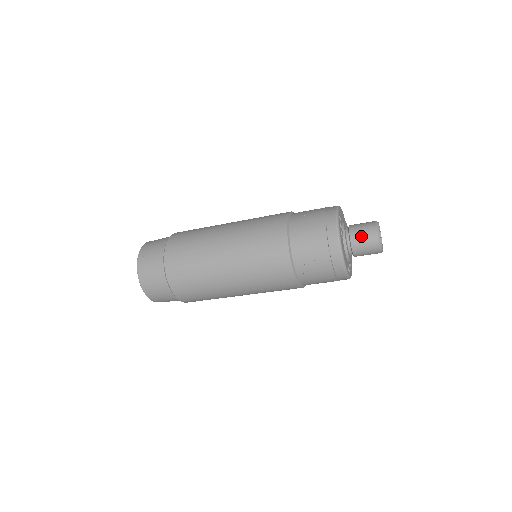
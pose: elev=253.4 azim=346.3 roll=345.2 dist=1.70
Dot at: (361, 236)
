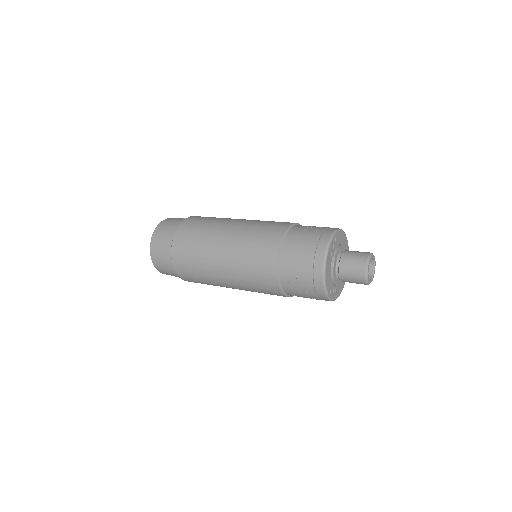
Dot at: (350, 262)
